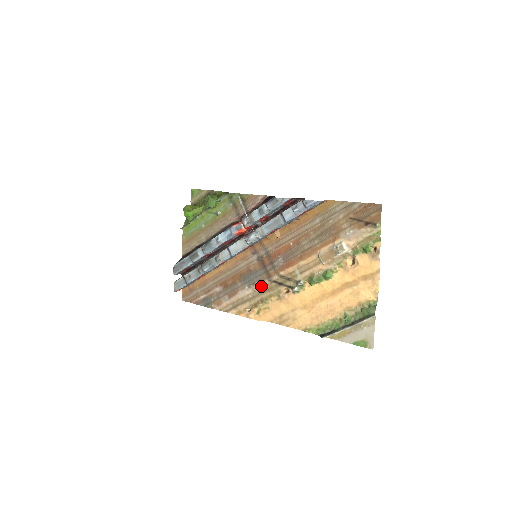
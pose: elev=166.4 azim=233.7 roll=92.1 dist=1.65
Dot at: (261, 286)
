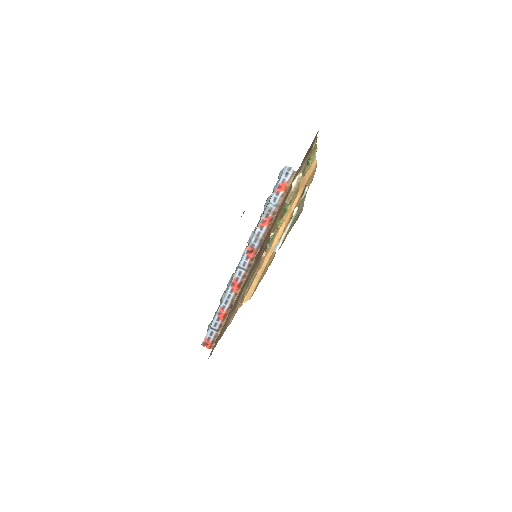
Dot at: (252, 273)
